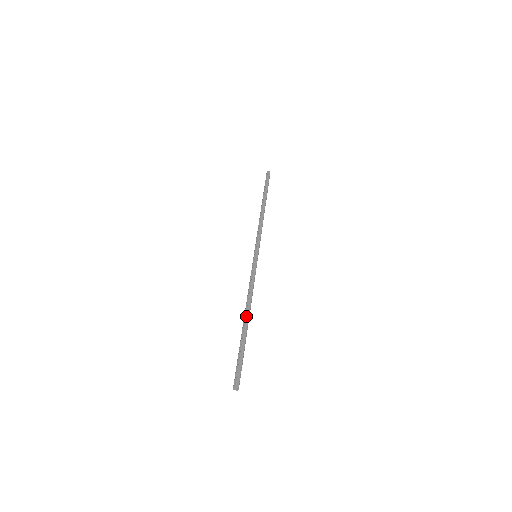
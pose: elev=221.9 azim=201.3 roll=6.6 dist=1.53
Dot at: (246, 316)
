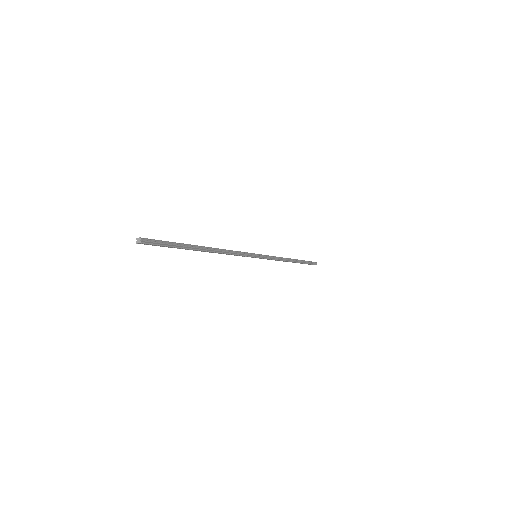
Dot at: (204, 247)
